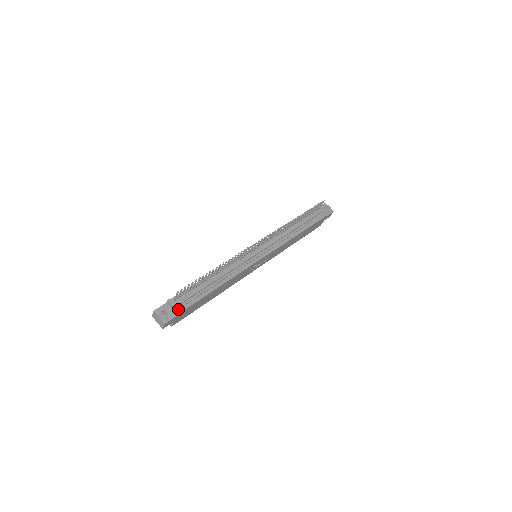
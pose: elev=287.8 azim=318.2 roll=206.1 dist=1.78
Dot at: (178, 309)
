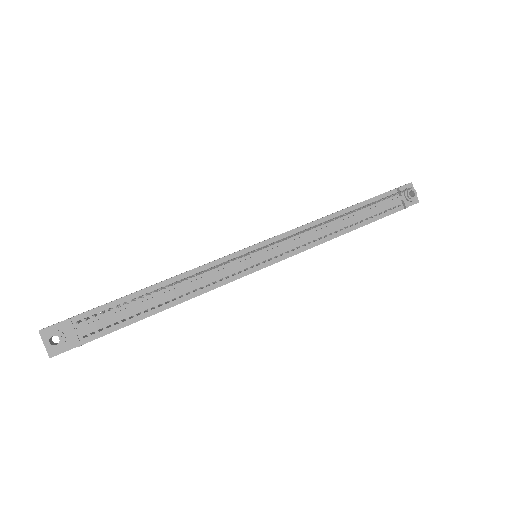
Dot at: (79, 340)
